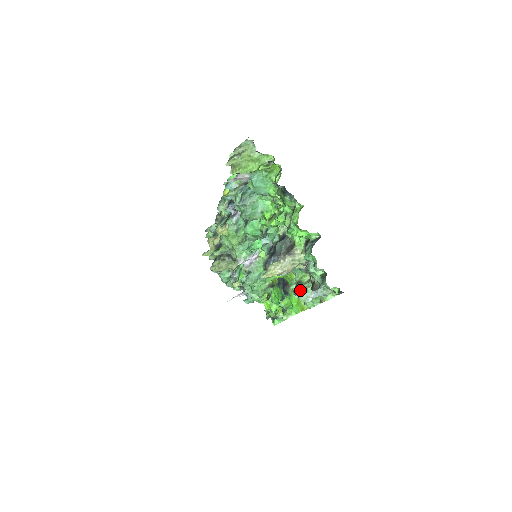
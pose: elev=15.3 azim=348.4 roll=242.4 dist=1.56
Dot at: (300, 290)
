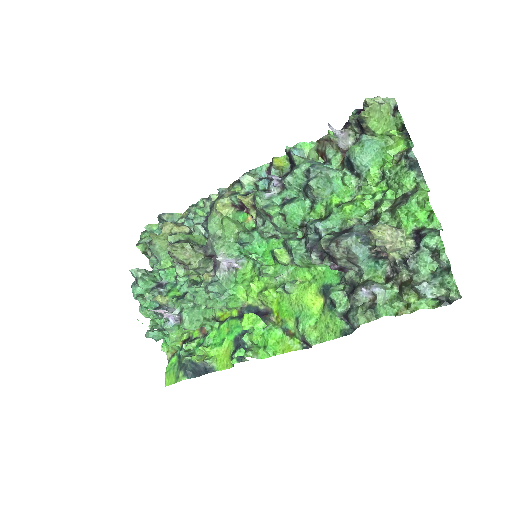
Dot at: (379, 285)
